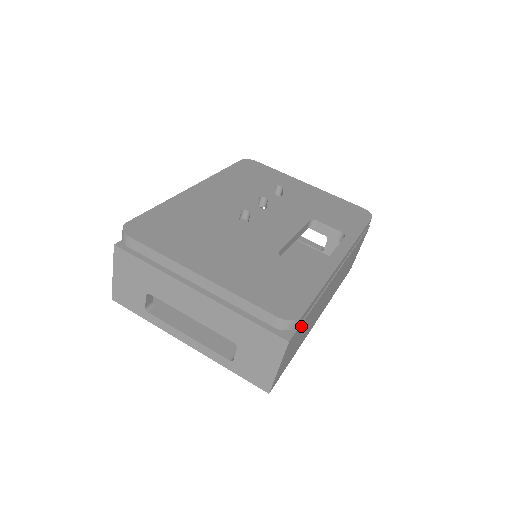
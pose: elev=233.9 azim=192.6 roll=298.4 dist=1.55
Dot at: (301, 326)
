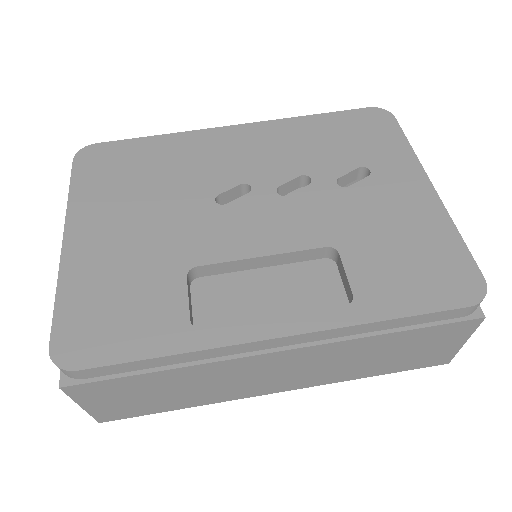
Dot at: (119, 382)
